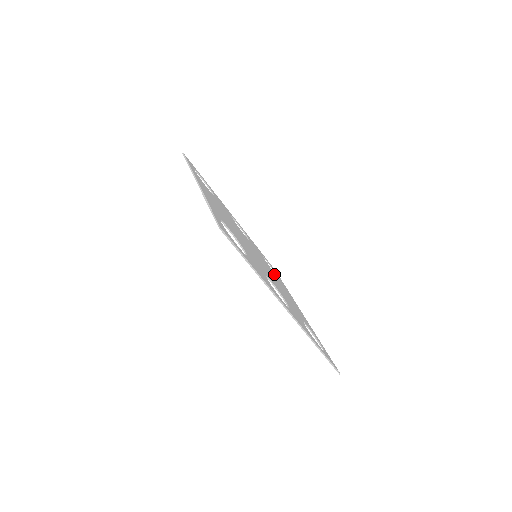
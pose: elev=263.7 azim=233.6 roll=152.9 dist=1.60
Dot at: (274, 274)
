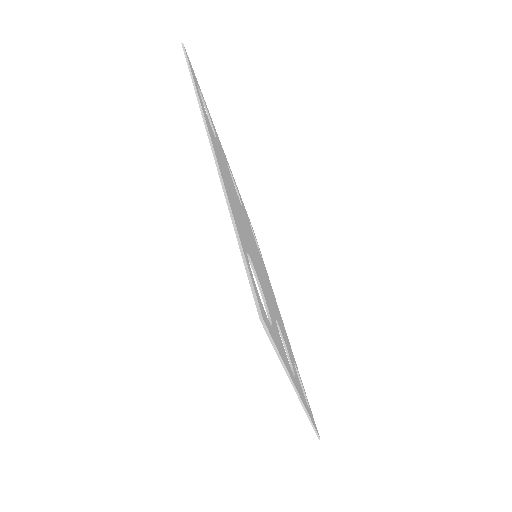
Dot at: (261, 260)
